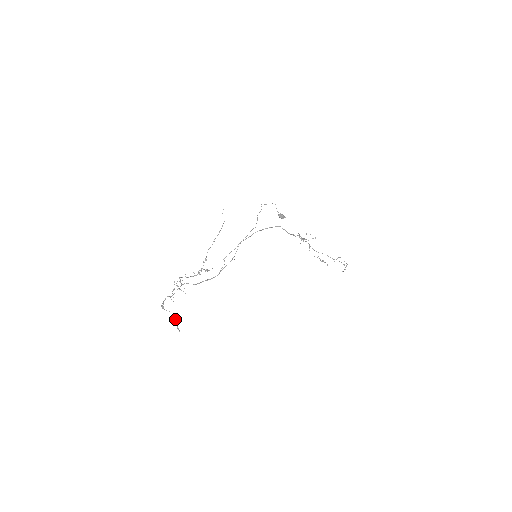
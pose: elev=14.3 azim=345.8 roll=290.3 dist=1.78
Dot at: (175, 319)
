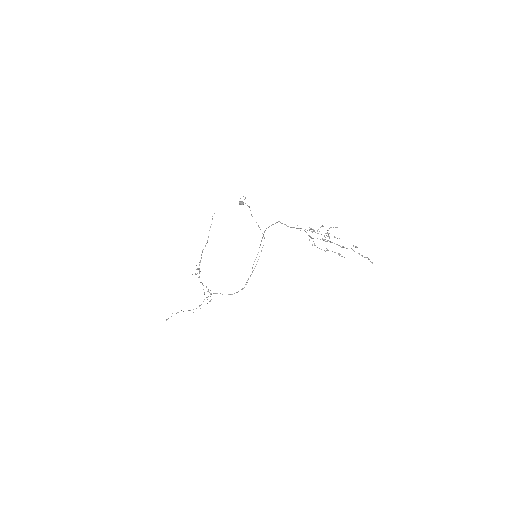
Dot at: occluded
